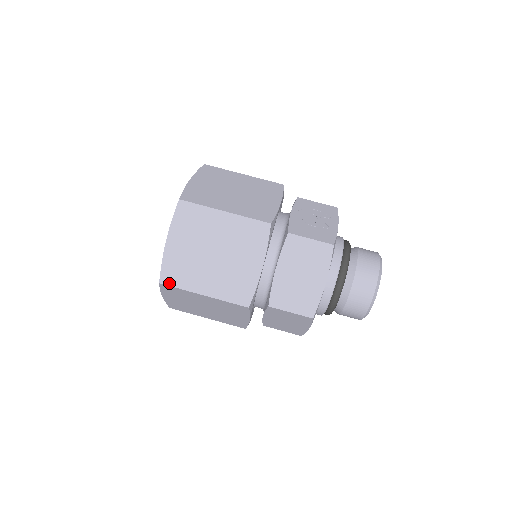
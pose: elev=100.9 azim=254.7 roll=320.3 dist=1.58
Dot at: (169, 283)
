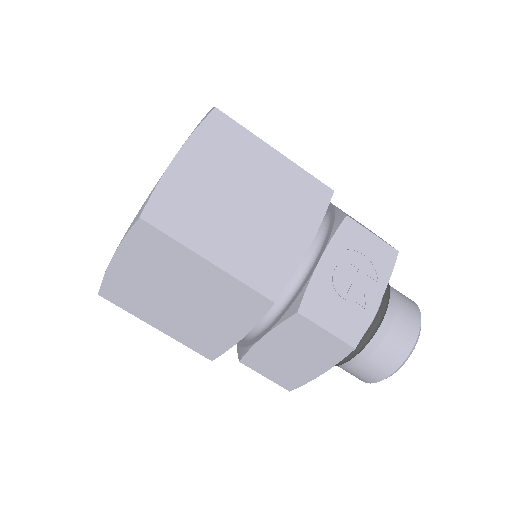
Dot at: (112, 300)
